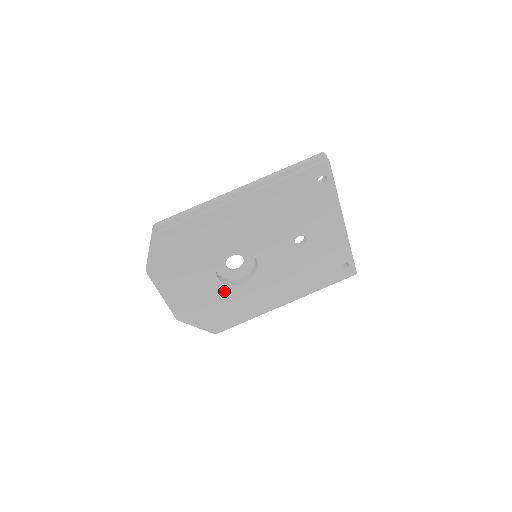
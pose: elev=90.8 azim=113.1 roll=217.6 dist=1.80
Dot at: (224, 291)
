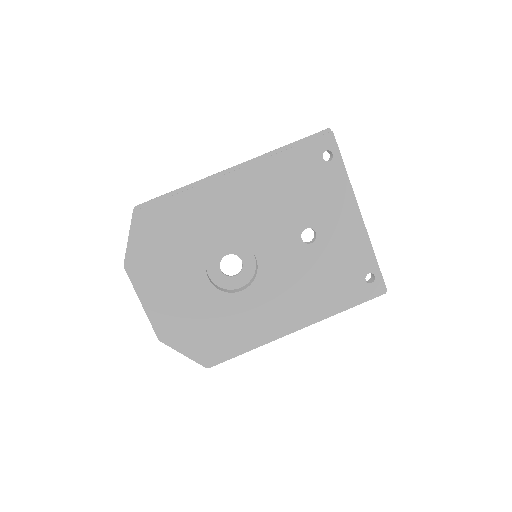
Dot at: (217, 300)
